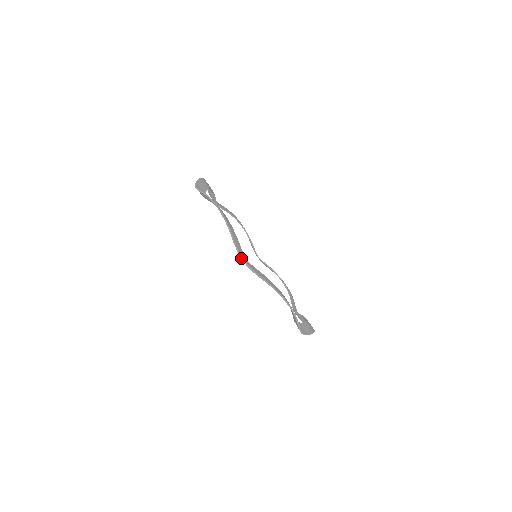
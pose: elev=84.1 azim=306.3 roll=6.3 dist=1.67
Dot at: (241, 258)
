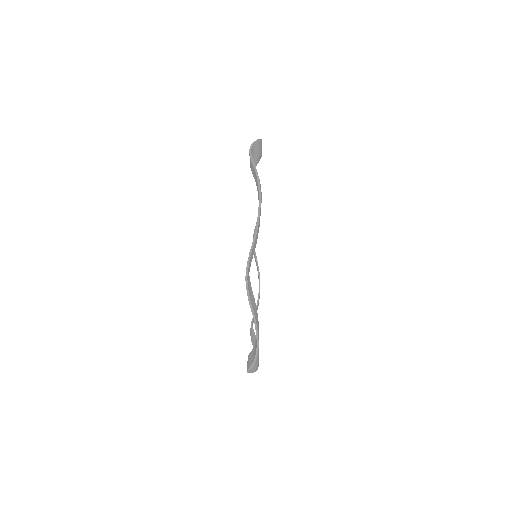
Dot at: (250, 148)
